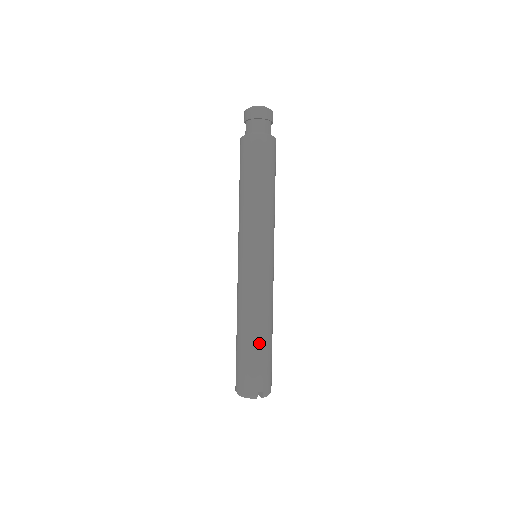
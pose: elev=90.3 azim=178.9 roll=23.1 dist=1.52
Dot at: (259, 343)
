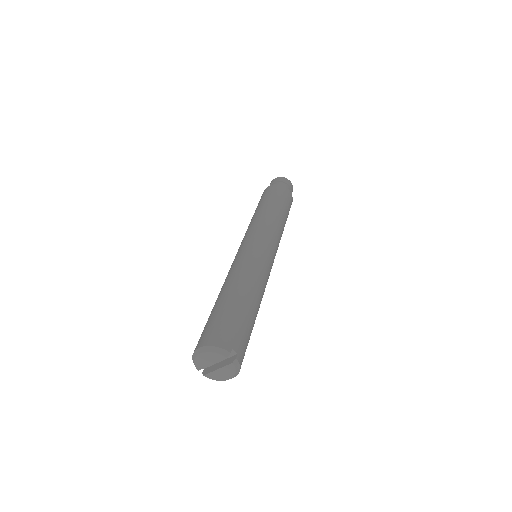
Dot at: (248, 305)
